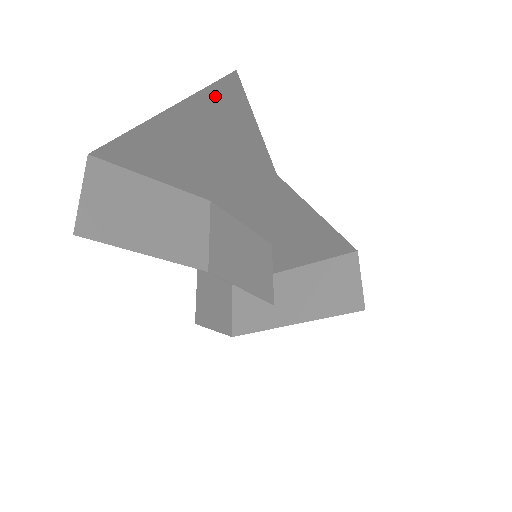
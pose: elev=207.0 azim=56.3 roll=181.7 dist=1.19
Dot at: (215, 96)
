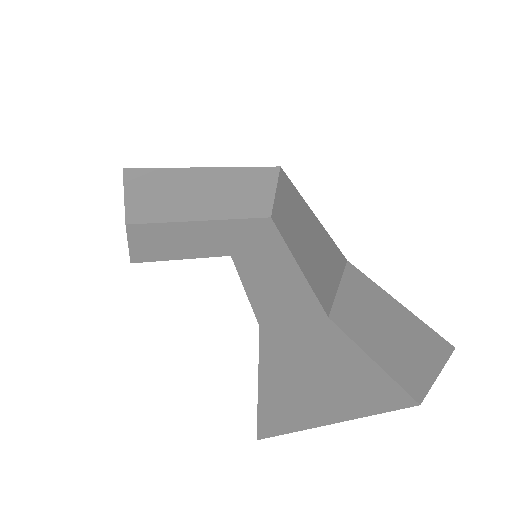
Dot at: occluded
